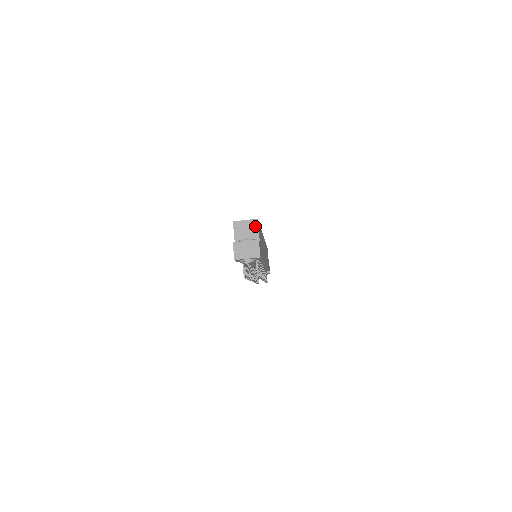
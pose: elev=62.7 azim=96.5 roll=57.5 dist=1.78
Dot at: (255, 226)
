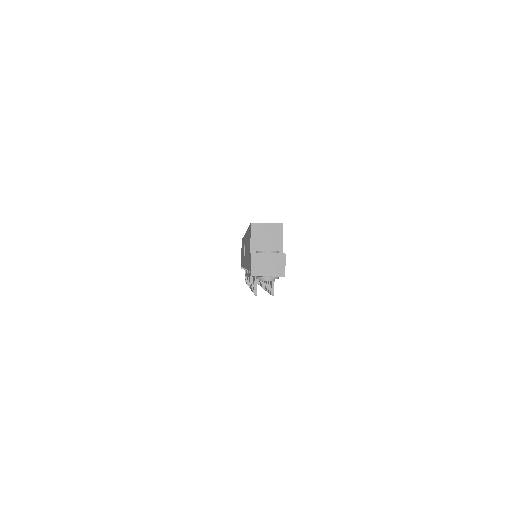
Dot at: (279, 232)
